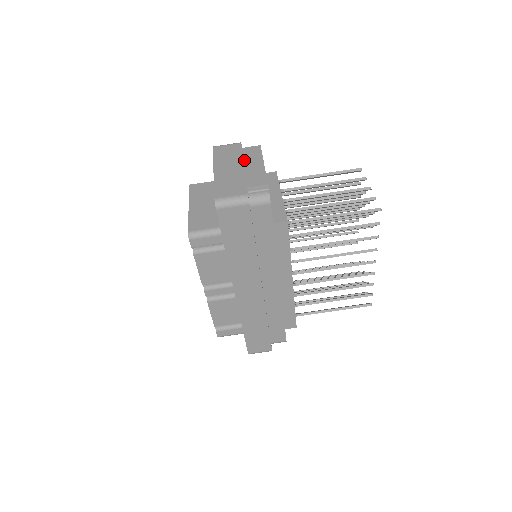
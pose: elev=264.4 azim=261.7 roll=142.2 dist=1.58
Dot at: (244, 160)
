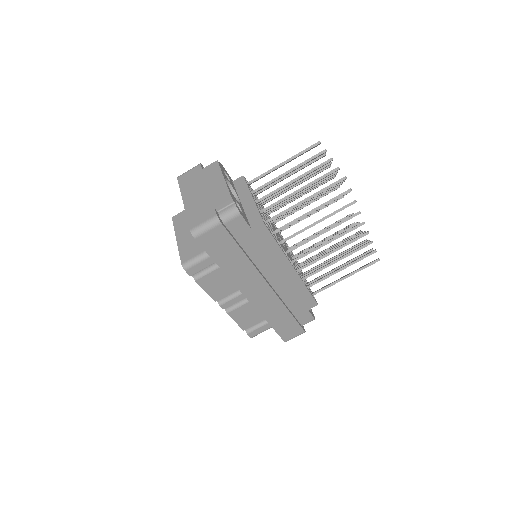
Dot at: (206, 181)
